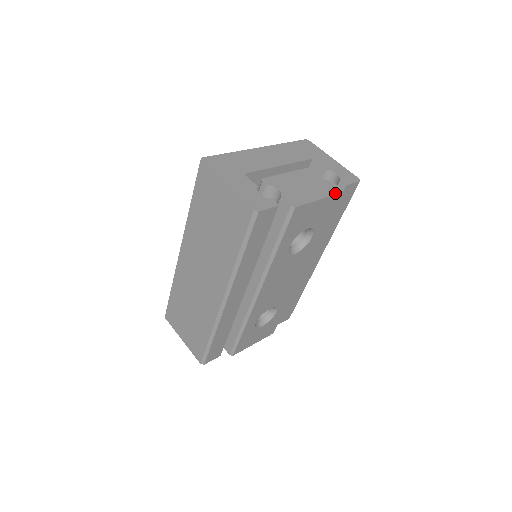
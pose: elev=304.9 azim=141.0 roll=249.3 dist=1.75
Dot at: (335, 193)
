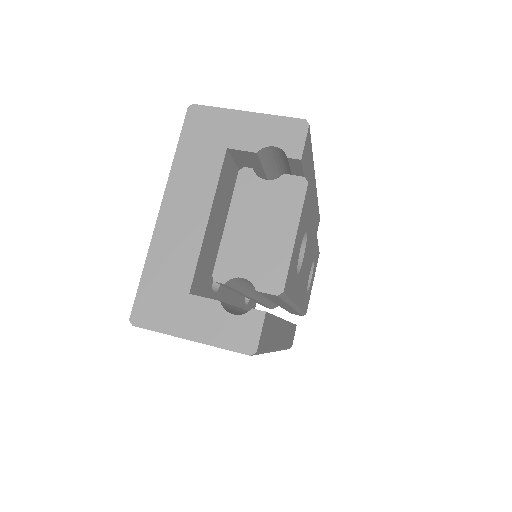
Dot at: (301, 199)
